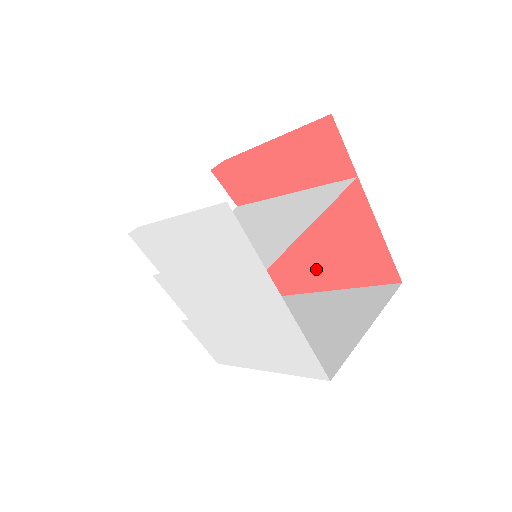
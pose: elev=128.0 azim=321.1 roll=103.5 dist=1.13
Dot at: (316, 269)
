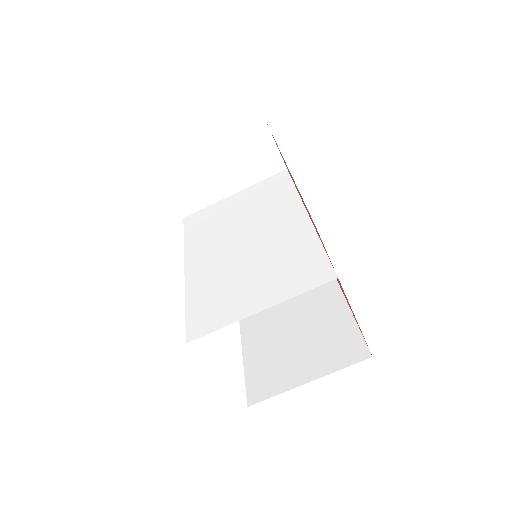
Dot at: occluded
